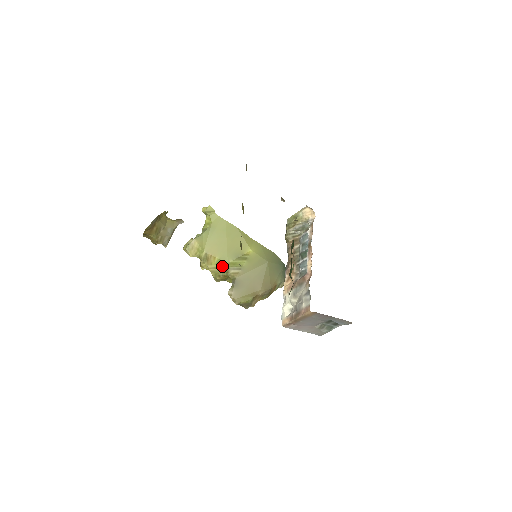
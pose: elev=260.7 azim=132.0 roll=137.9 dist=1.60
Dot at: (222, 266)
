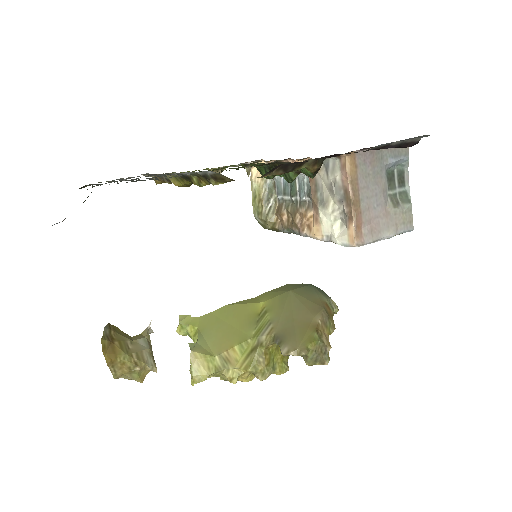
Dot at: (250, 348)
